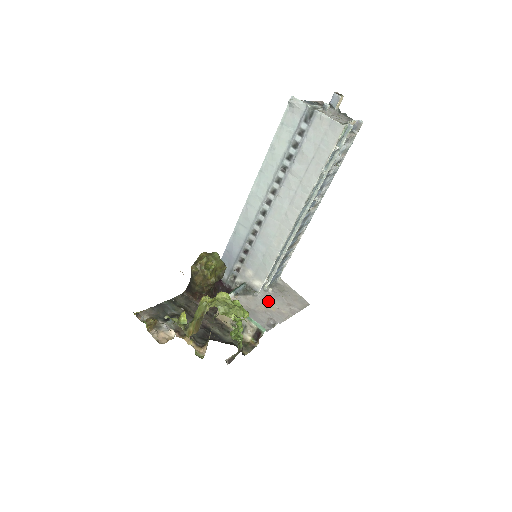
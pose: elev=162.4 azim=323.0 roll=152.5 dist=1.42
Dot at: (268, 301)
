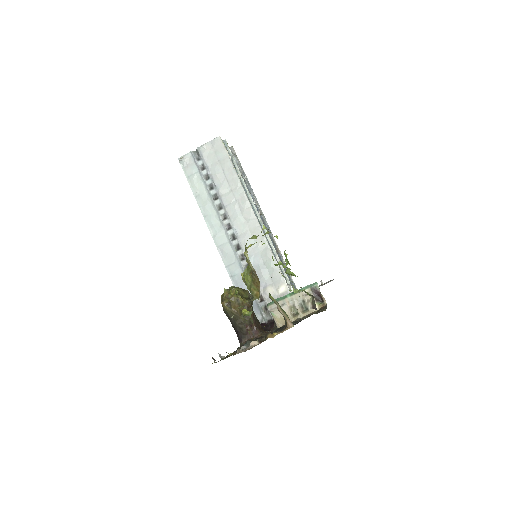
Dot at: occluded
